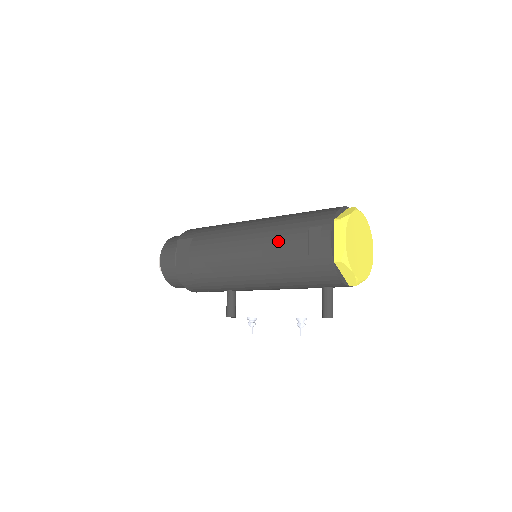
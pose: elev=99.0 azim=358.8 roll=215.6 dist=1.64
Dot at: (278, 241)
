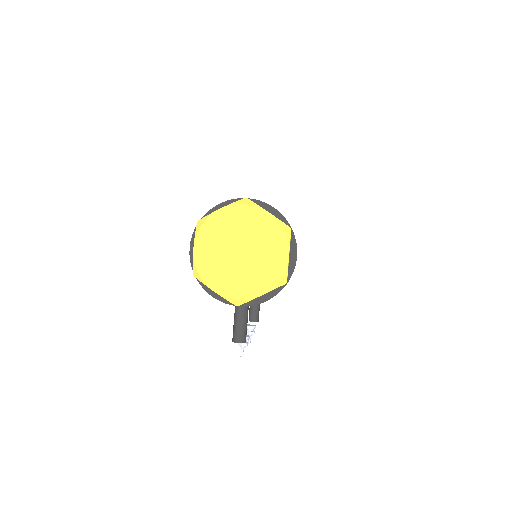
Dot at: occluded
